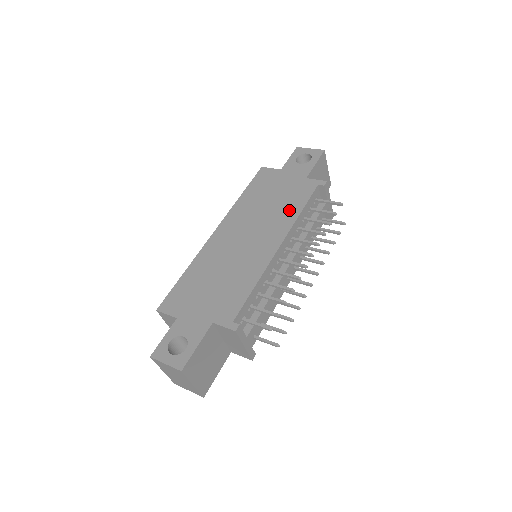
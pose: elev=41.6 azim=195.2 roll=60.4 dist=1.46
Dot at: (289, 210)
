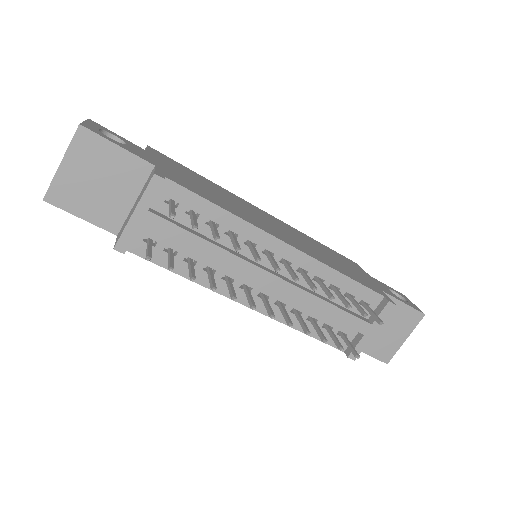
Dot at: (334, 264)
